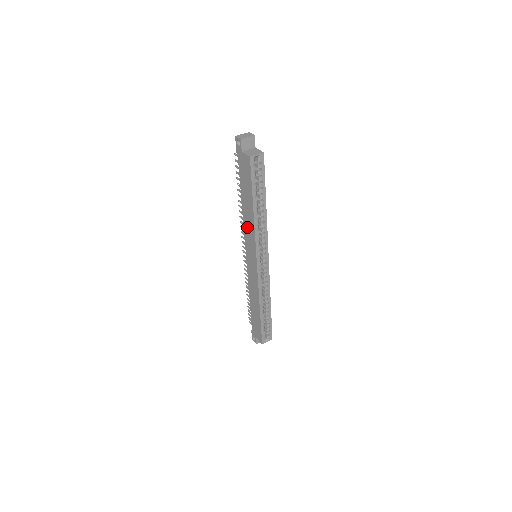
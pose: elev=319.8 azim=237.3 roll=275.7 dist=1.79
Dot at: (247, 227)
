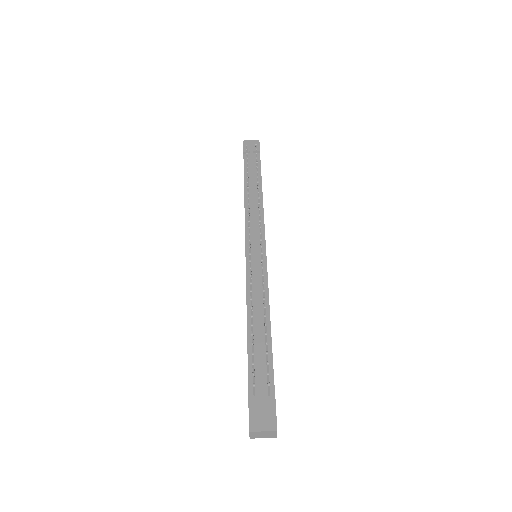
Dot at: occluded
